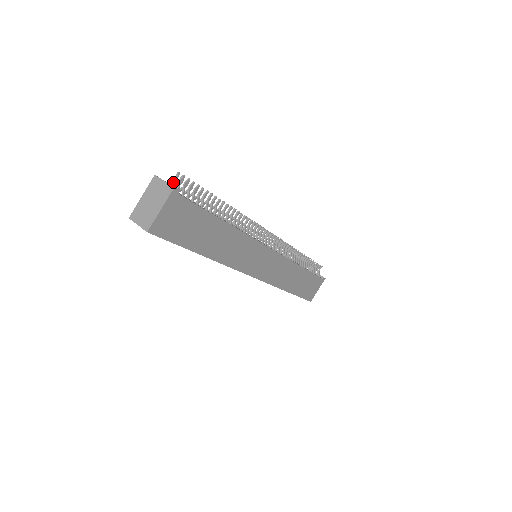
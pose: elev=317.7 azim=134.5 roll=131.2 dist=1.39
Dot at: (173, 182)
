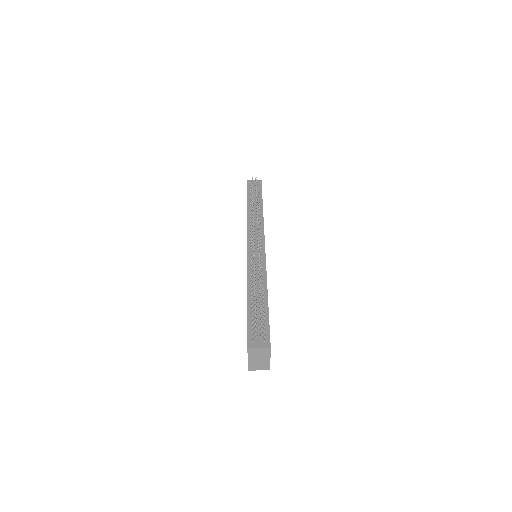
Dot at: (256, 338)
